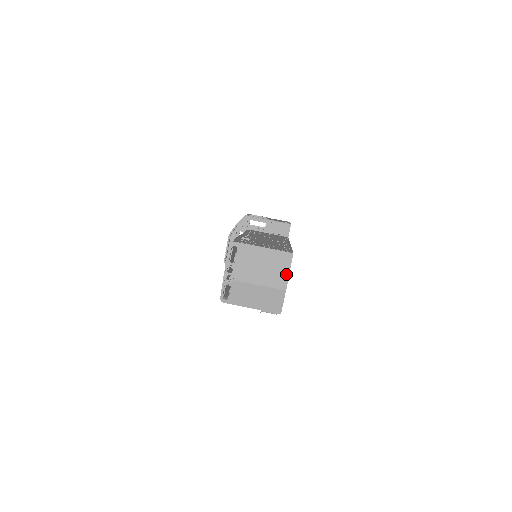
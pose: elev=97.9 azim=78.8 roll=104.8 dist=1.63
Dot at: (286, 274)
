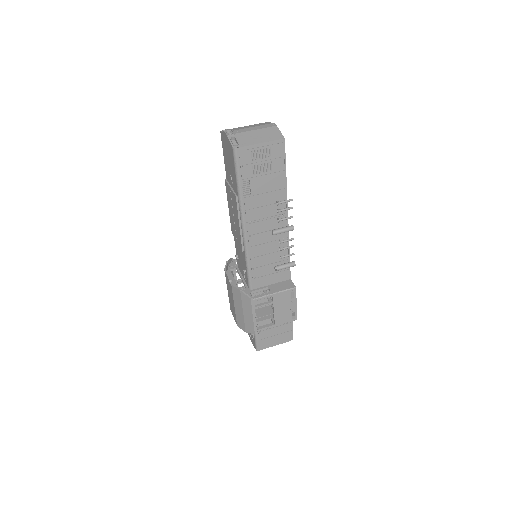
Dot at: (270, 123)
